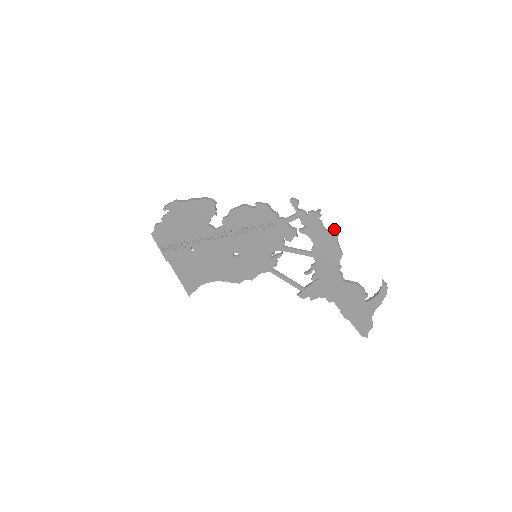
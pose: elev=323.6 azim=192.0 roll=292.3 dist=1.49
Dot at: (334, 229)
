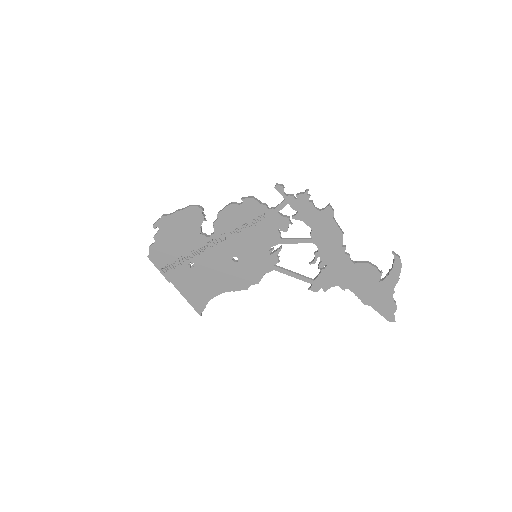
Dot at: (327, 207)
